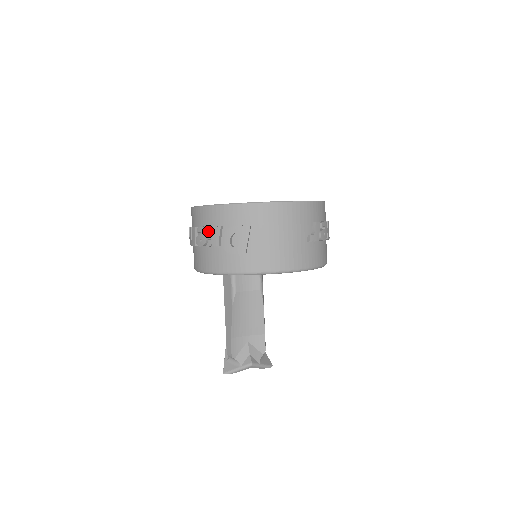
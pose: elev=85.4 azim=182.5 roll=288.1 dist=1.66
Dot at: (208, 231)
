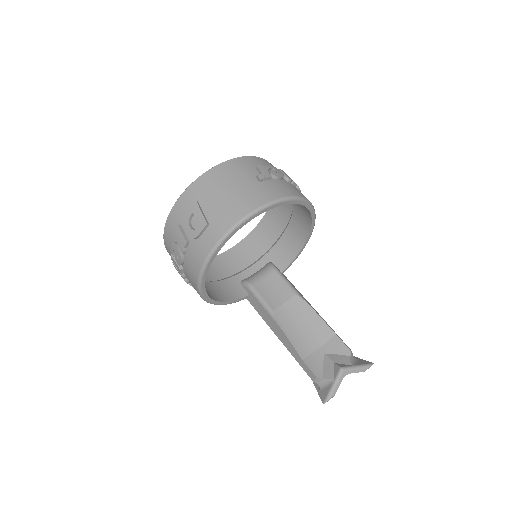
Dot at: (176, 243)
